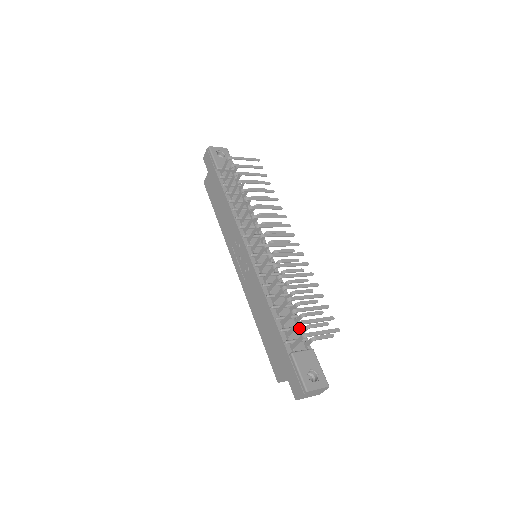
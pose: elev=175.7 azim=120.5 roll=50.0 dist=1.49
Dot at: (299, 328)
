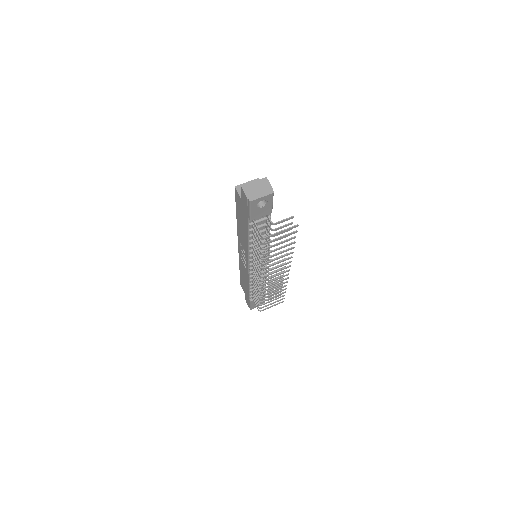
Dot at: occluded
